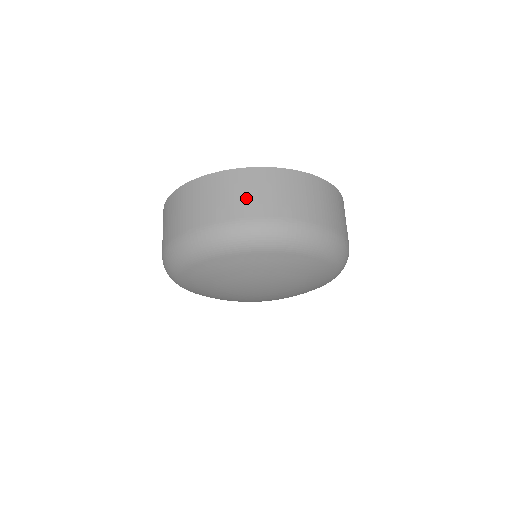
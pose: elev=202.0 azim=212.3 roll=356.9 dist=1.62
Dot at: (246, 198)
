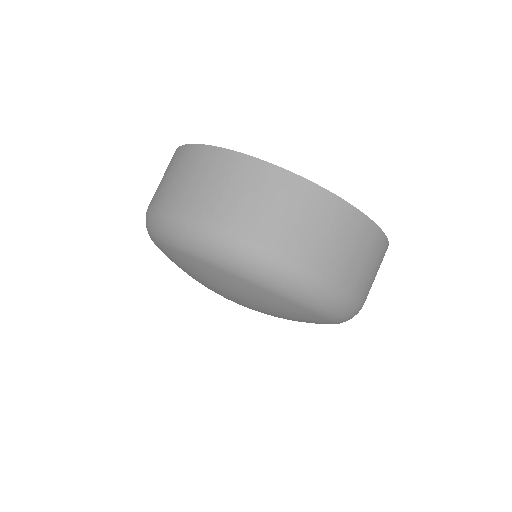
Dot at: (323, 240)
